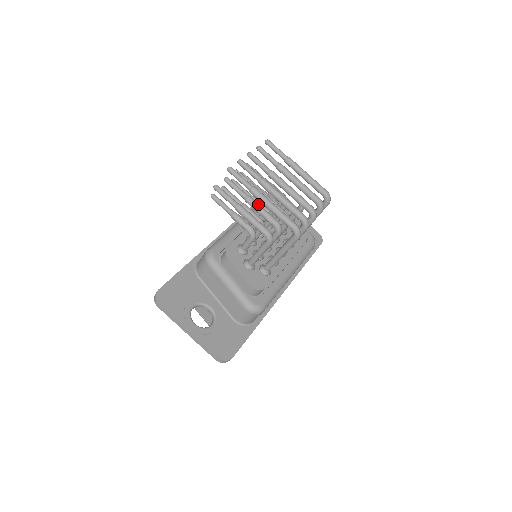
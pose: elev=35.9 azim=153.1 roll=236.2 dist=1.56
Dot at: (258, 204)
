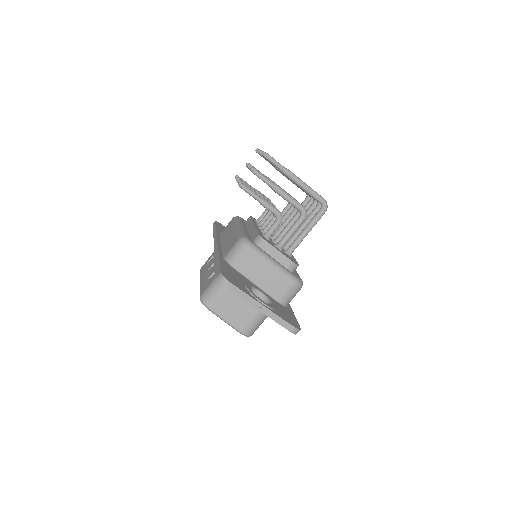
Dot at: occluded
